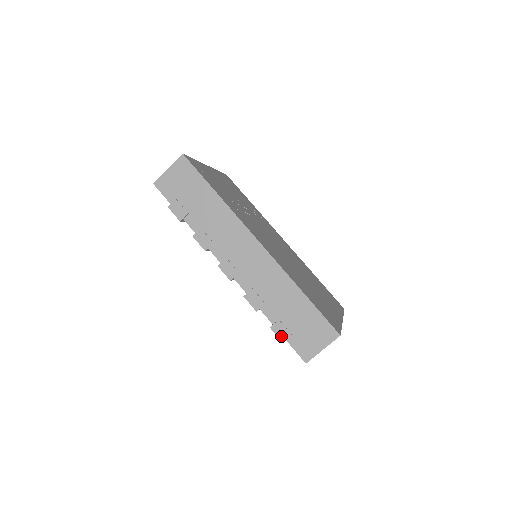
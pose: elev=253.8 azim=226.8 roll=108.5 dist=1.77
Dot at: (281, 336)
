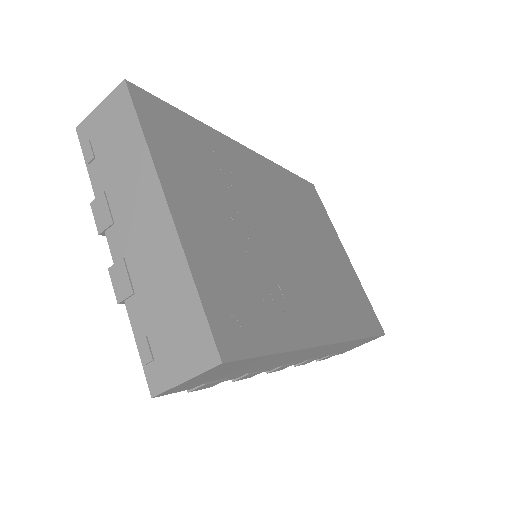
Dot at: occluded
